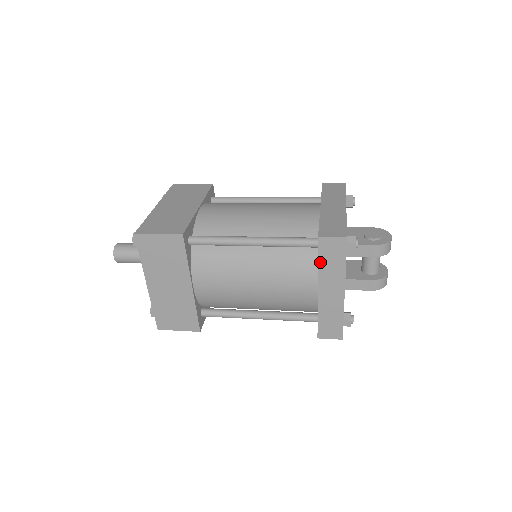
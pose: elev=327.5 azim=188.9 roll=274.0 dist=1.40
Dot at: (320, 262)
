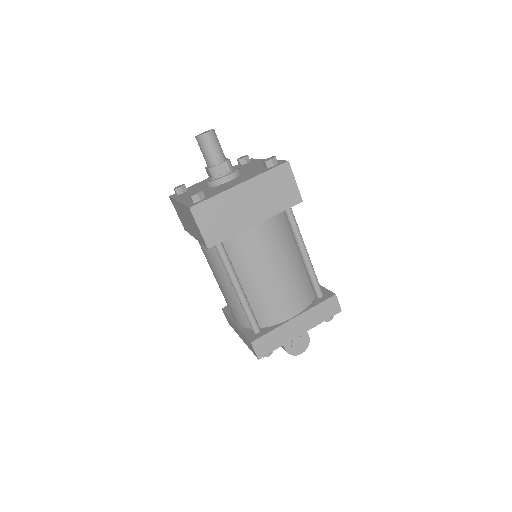
Dot at: (244, 335)
